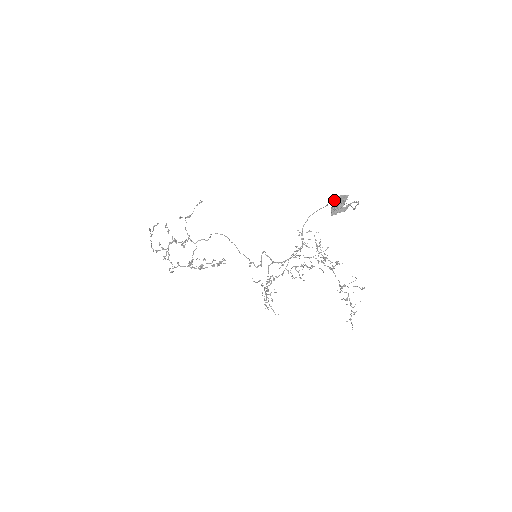
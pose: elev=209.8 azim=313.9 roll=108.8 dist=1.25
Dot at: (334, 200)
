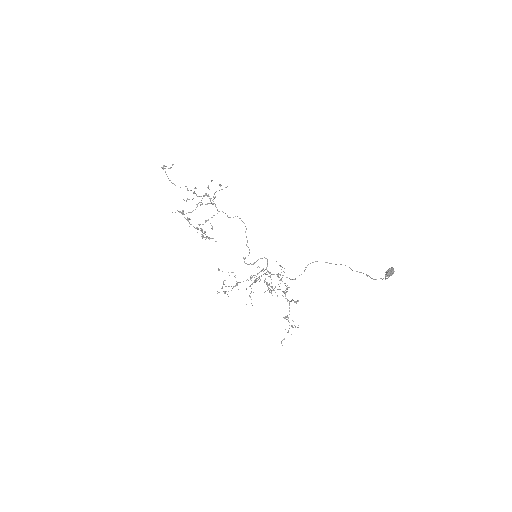
Dot at: (392, 268)
